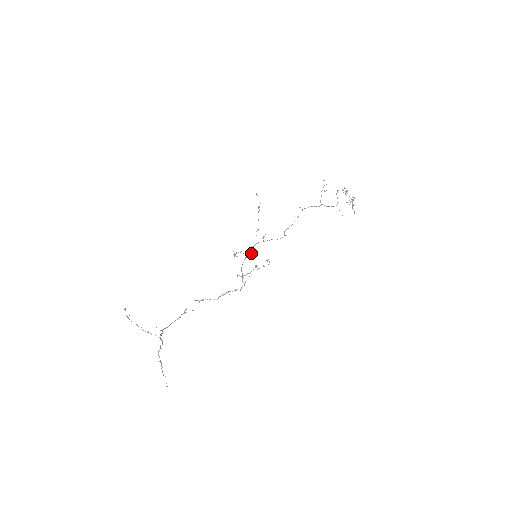
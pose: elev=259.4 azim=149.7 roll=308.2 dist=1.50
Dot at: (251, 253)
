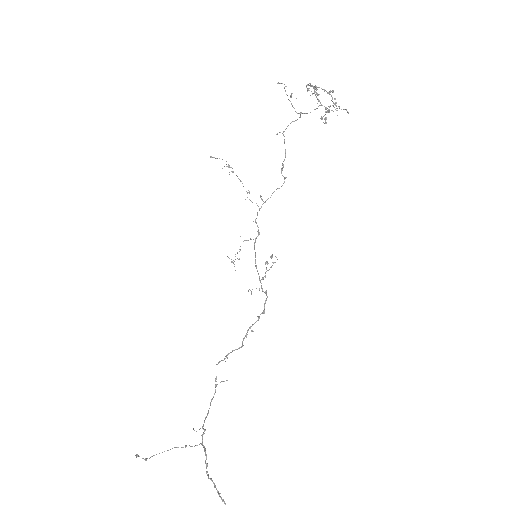
Dot at: (258, 231)
